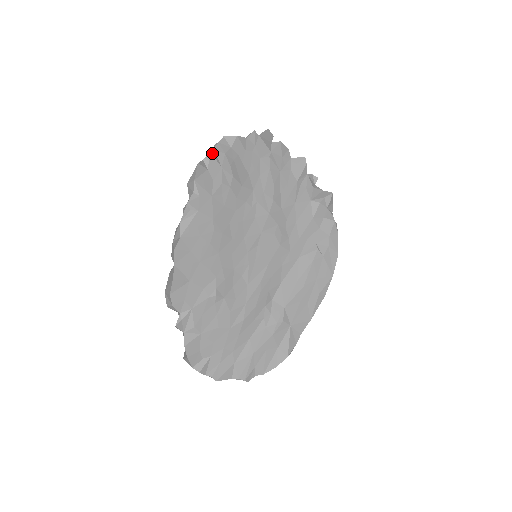
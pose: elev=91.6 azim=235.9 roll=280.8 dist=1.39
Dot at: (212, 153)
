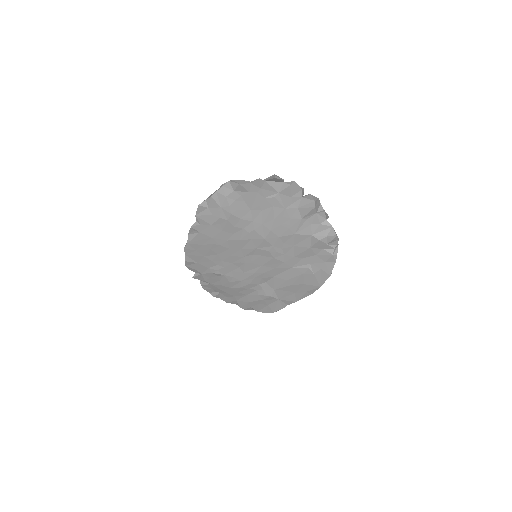
Dot at: (213, 197)
